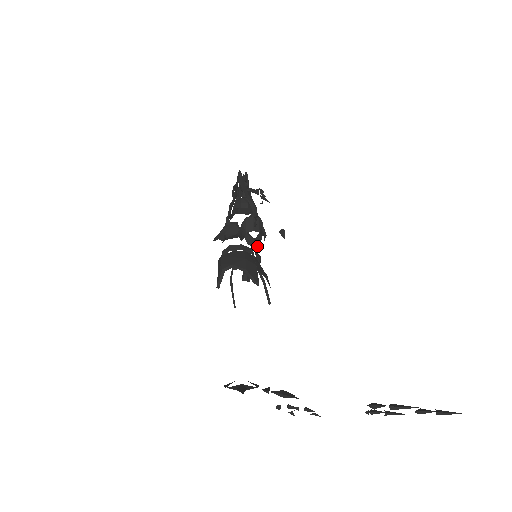
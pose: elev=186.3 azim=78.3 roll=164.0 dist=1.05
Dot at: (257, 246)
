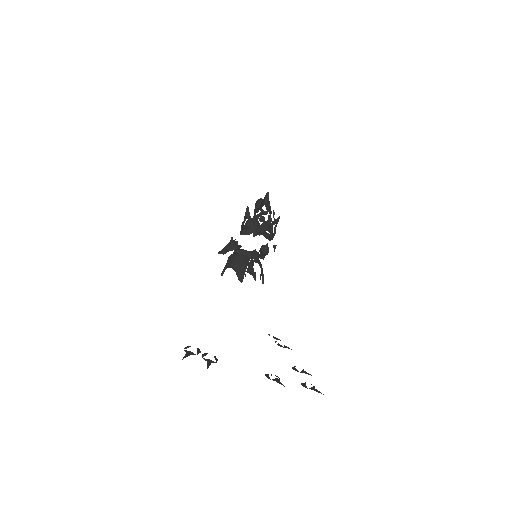
Dot at: (270, 240)
